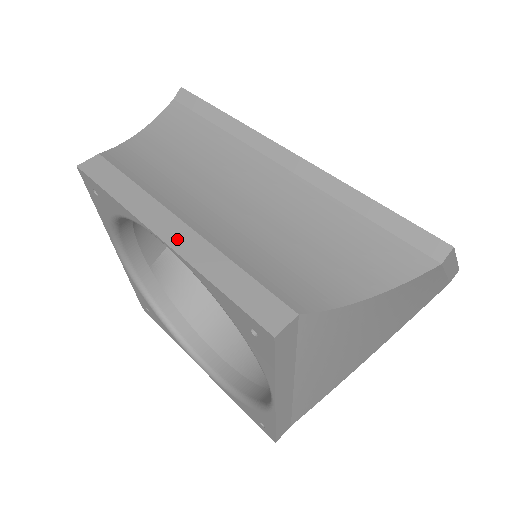
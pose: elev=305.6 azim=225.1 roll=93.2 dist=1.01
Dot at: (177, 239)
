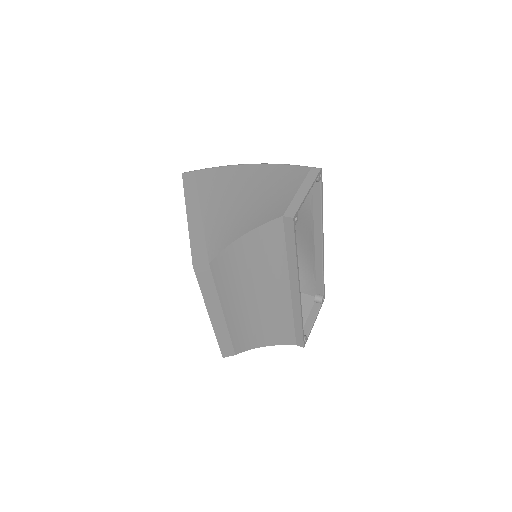
Dot at: (216, 321)
